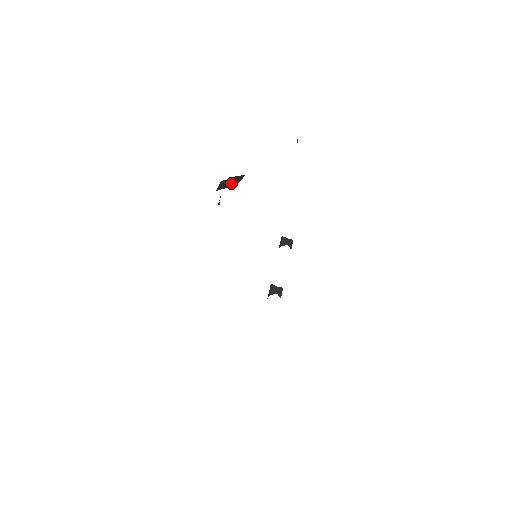
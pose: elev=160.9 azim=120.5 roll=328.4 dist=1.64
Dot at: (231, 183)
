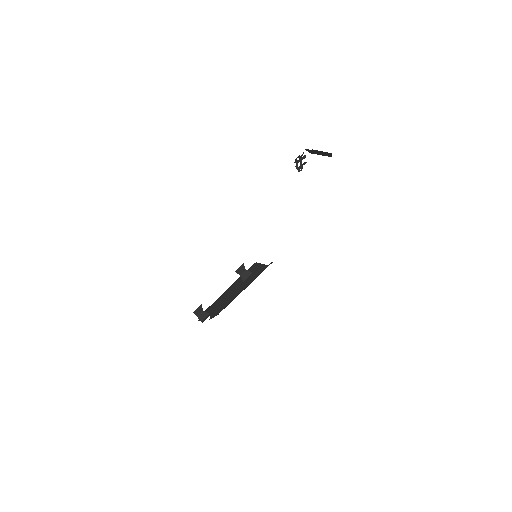
Dot at: occluded
